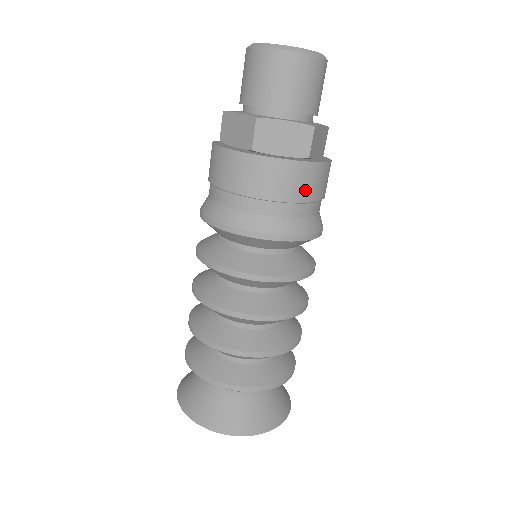
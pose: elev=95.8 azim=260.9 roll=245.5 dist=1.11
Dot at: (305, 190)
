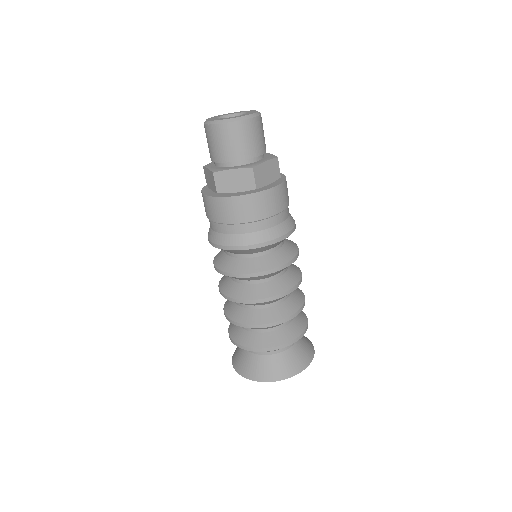
Dot at: (288, 198)
